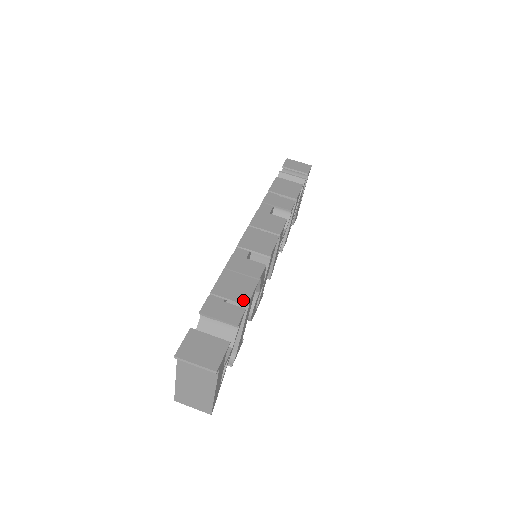
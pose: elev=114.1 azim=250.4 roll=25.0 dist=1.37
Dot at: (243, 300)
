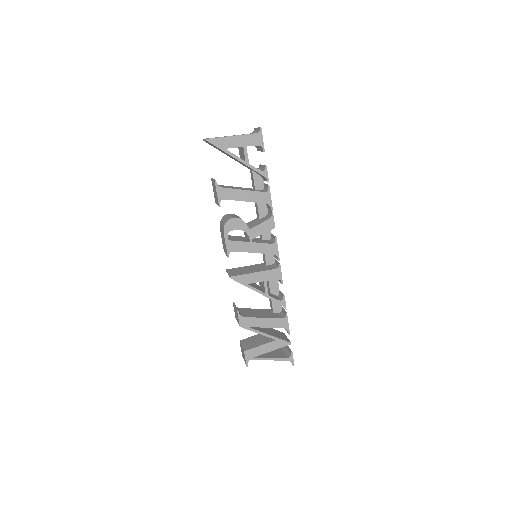
Dot at: (269, 188)
